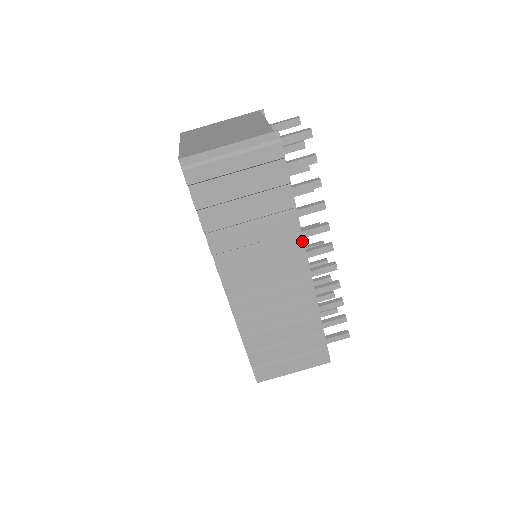
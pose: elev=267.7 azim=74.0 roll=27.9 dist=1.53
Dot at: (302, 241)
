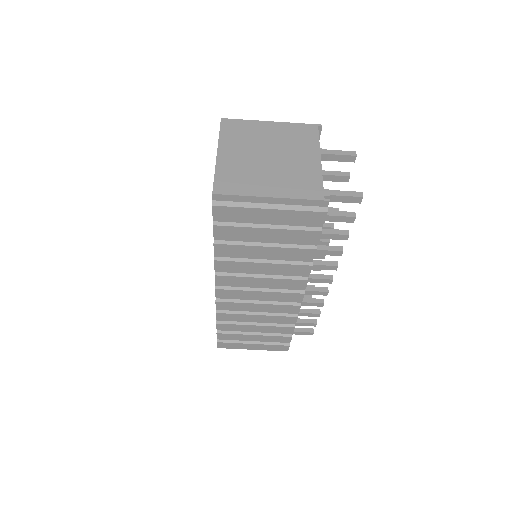
Dot at: (306, 281)
